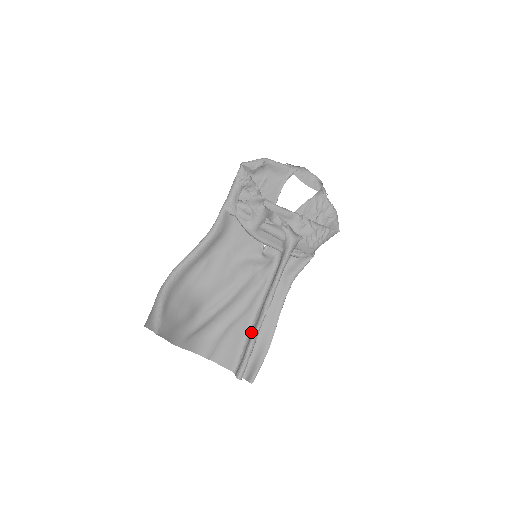
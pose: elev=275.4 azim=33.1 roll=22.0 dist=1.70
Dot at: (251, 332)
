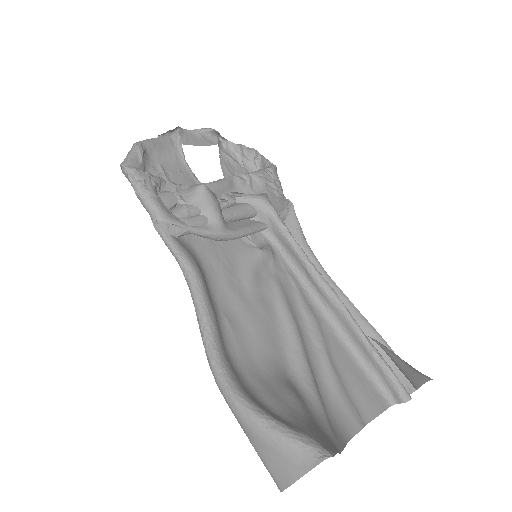
Dot at: (351, 340)
